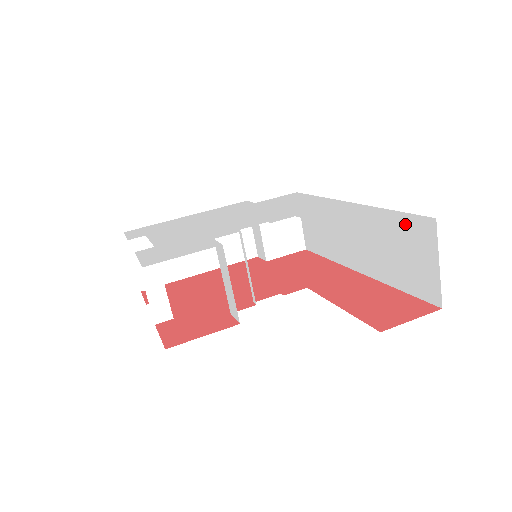
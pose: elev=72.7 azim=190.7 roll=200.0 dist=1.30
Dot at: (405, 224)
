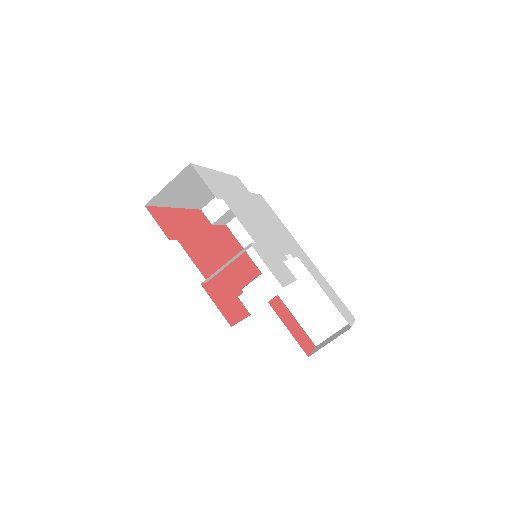
Dot at: (351, 318)
